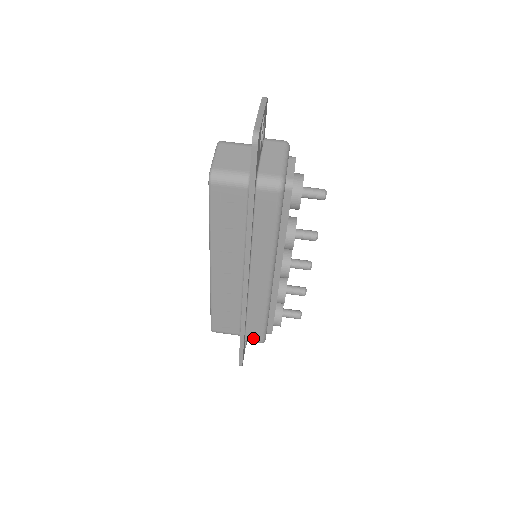
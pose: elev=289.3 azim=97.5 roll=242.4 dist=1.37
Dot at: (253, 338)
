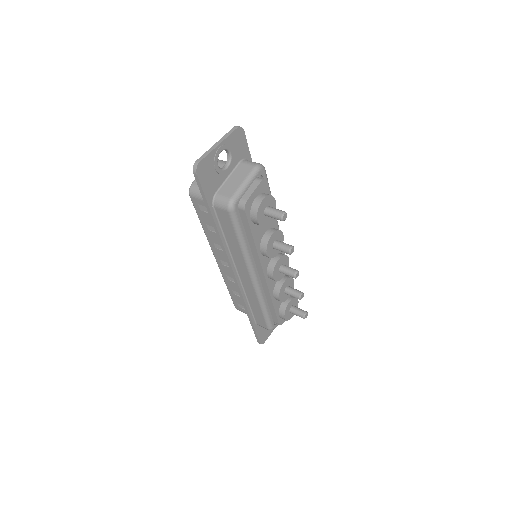
Dot at: (261, 324)
